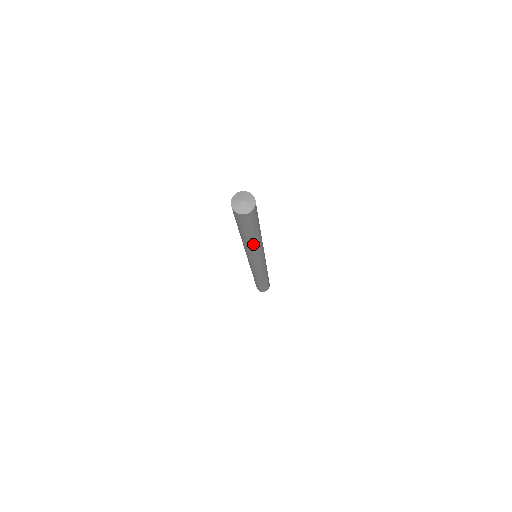
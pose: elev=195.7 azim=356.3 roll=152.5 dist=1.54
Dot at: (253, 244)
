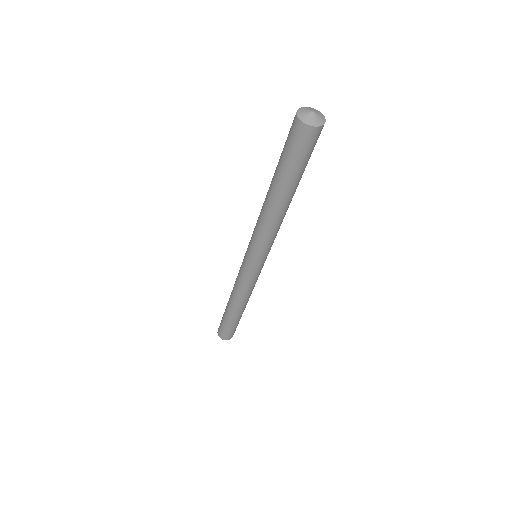
Dot at: (270, 206)
